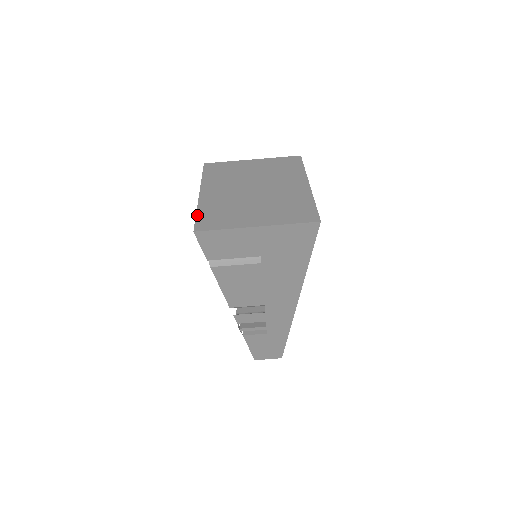
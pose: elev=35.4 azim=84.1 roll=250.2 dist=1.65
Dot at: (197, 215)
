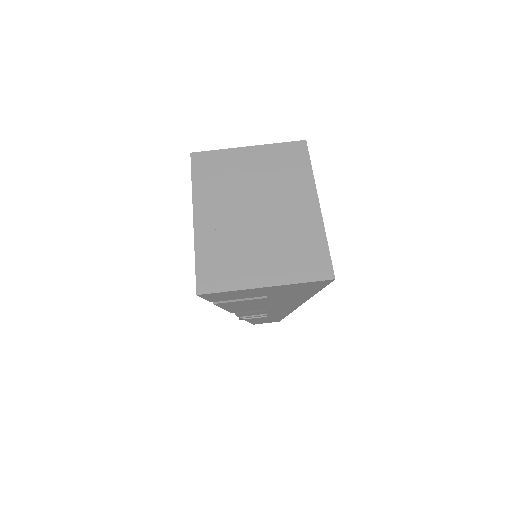
Dot at: (196, 263)
